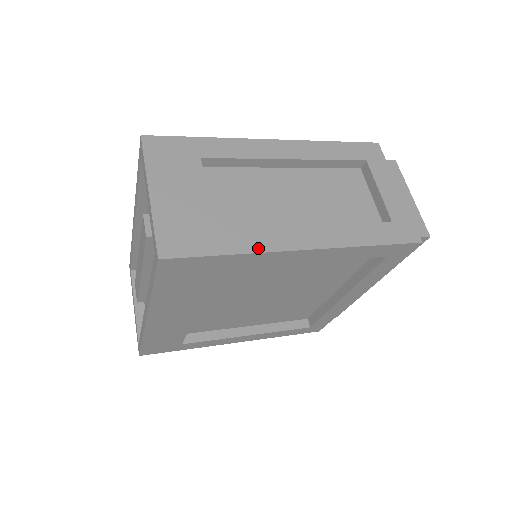
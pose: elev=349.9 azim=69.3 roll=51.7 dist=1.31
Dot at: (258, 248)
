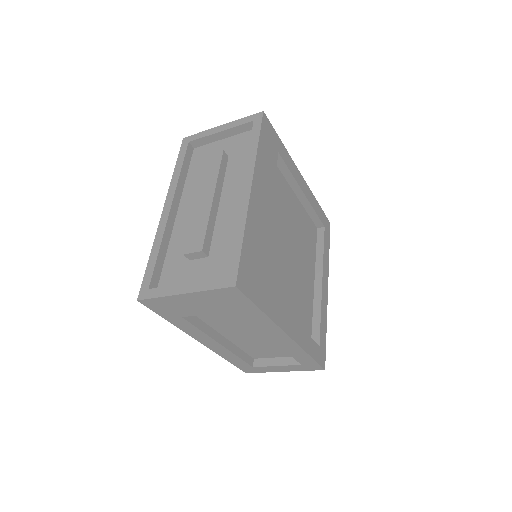
Dot at: occluded
